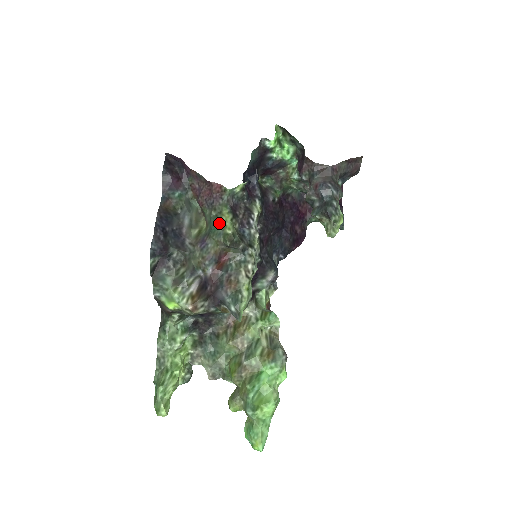
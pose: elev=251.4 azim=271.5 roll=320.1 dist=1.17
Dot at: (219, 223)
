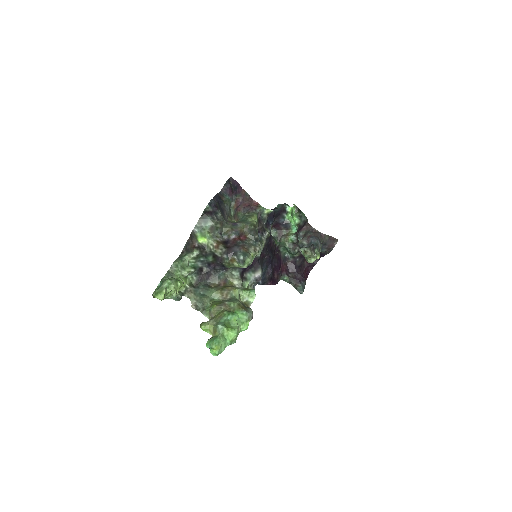
Dot at: (249, 219)
